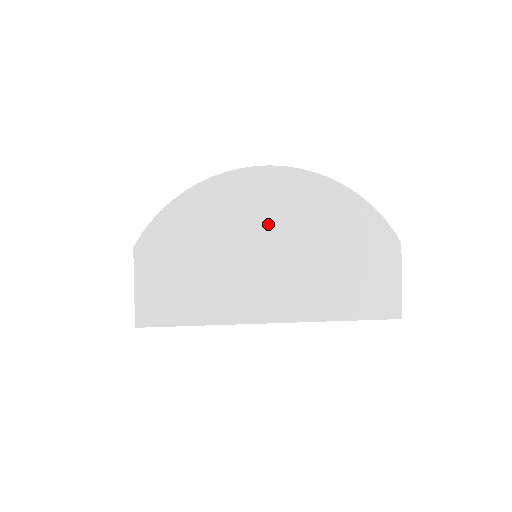
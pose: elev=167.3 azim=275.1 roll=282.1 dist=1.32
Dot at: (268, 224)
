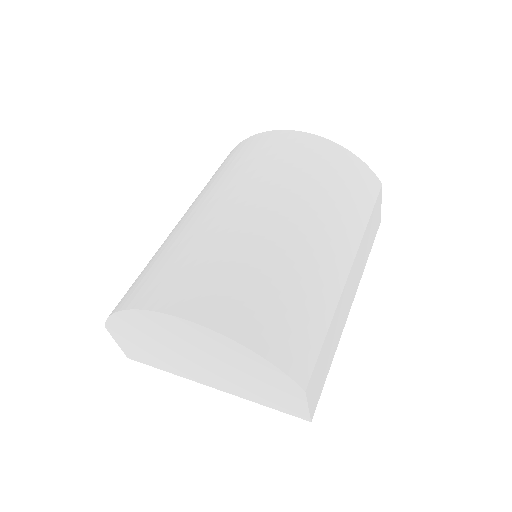
Dot at: (188, 346)
